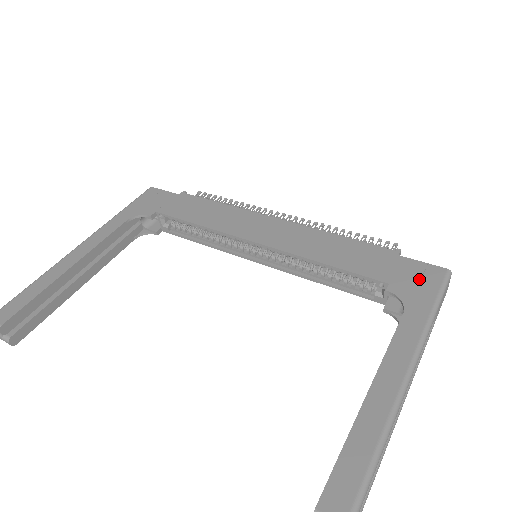
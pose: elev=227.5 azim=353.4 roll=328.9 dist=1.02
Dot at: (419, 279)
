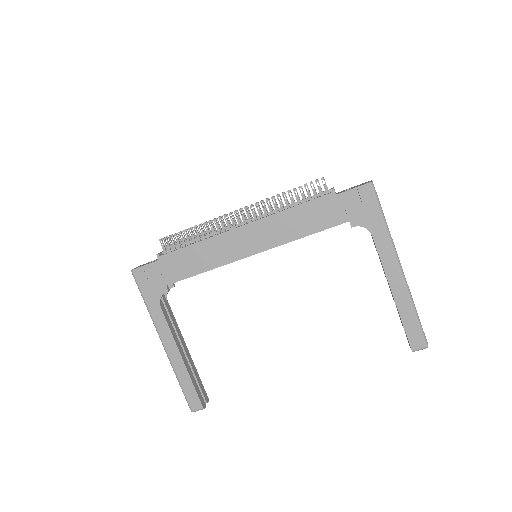
Dot at: (361, 204)
